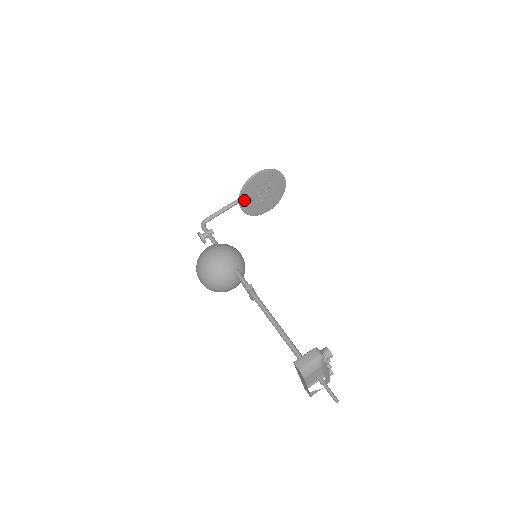
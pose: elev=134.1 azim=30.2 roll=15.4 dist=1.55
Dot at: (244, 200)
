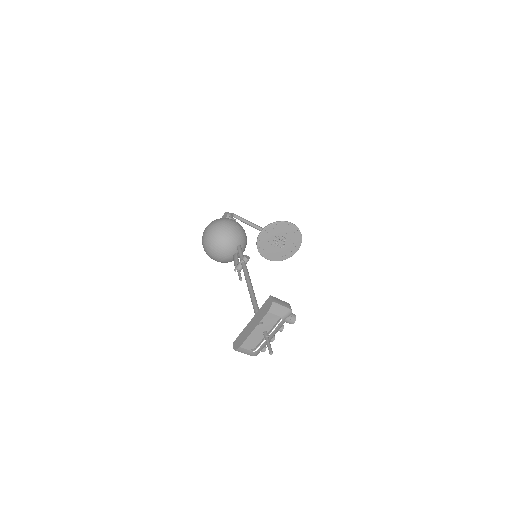
Dot at: (268, 230)
